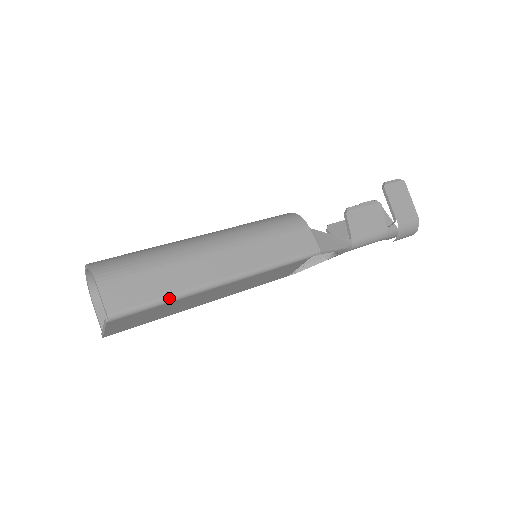
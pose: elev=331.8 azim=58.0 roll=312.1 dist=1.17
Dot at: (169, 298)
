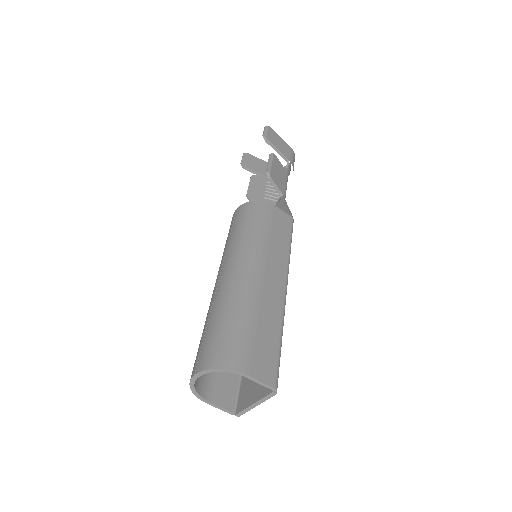
Dot at: (281, 336)
